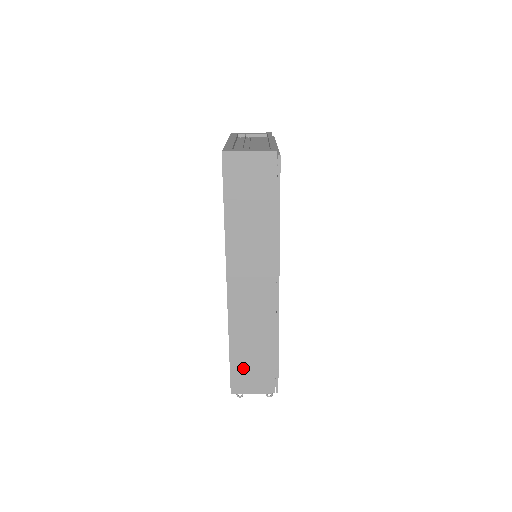
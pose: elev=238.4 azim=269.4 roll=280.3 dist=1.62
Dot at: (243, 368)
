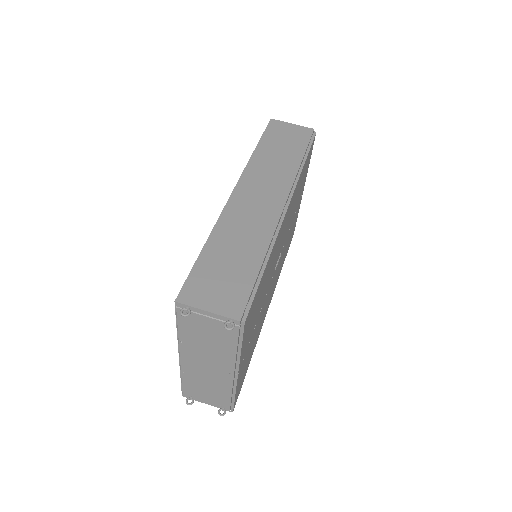
Dot at: (210, 273)
